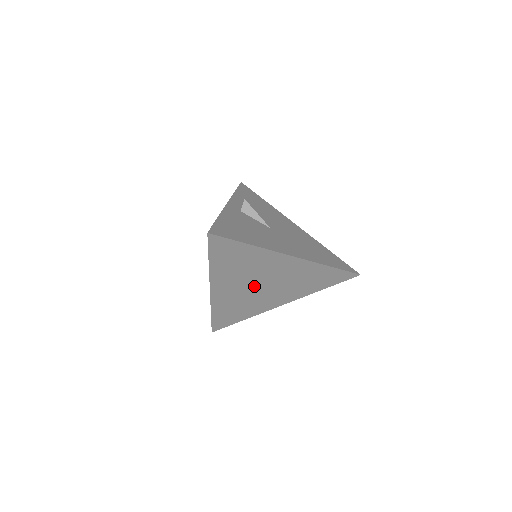
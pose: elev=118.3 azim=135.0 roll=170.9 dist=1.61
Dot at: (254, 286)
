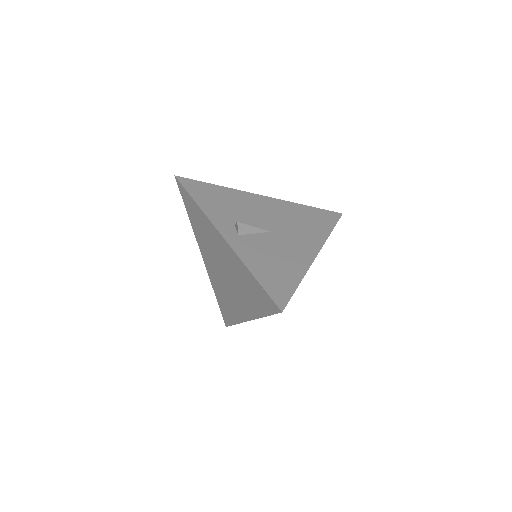
Dot at: occluded
